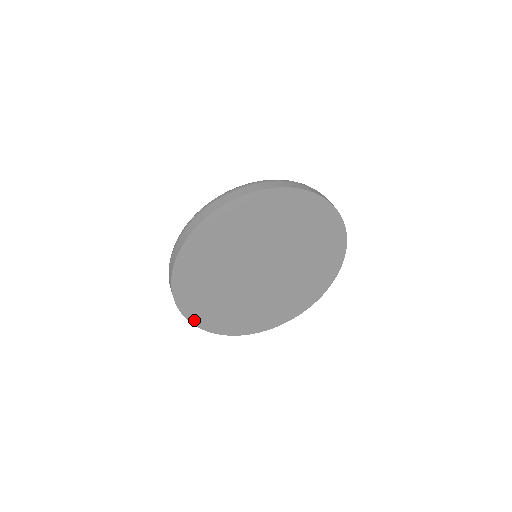
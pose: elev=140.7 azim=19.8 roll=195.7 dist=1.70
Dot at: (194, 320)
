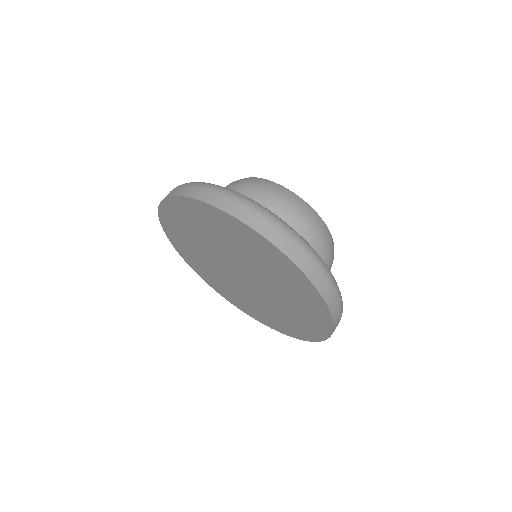
Dot at: (179, 251)
